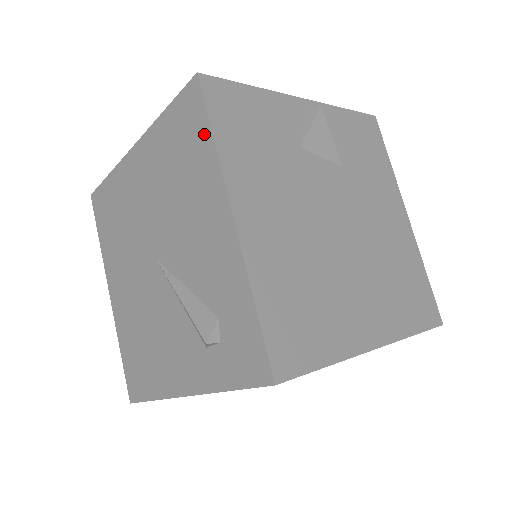
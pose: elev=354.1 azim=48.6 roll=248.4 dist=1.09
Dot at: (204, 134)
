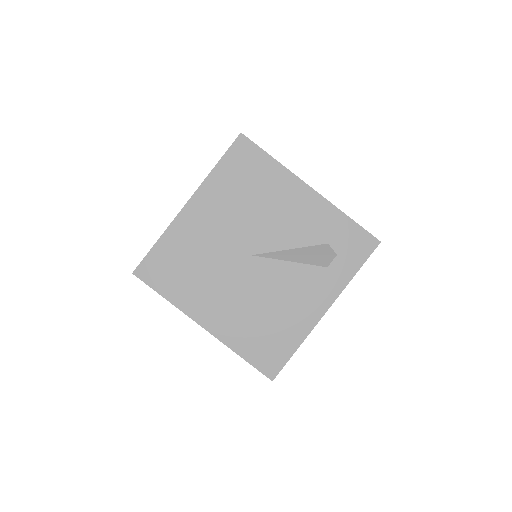
Dot at: (265, 160)
